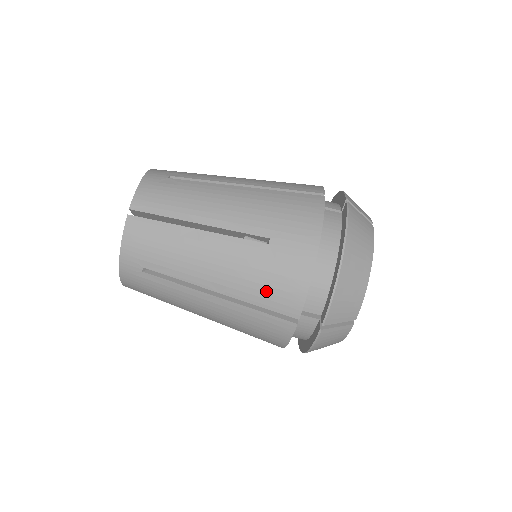
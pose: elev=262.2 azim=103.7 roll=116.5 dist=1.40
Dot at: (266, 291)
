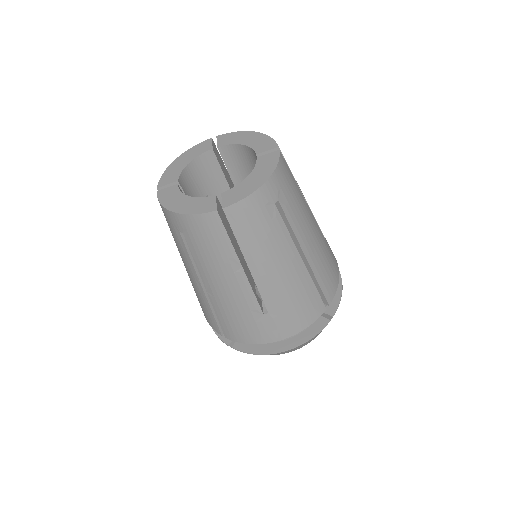
Dot at: (229, 321)
